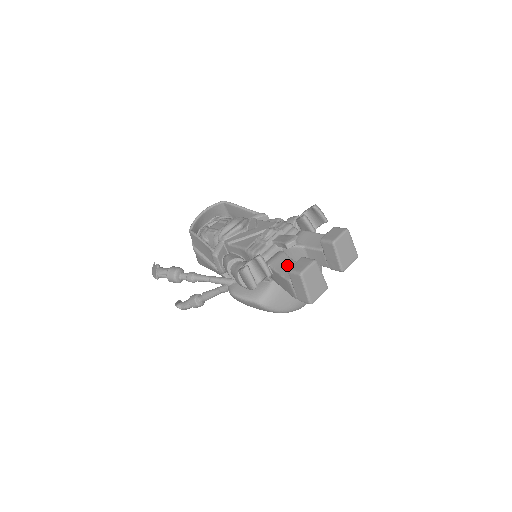
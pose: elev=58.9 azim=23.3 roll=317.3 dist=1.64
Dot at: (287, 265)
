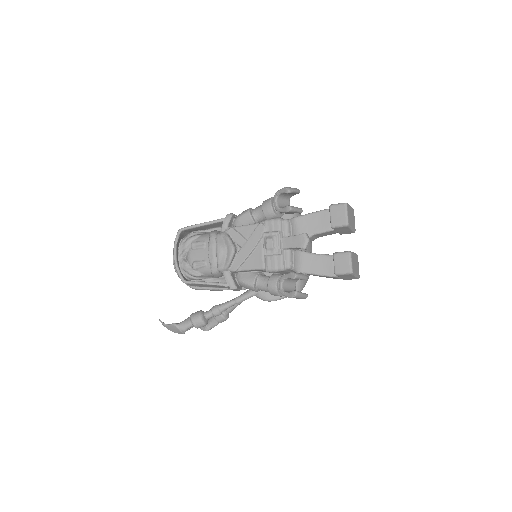
Dot at: (318, 263)
